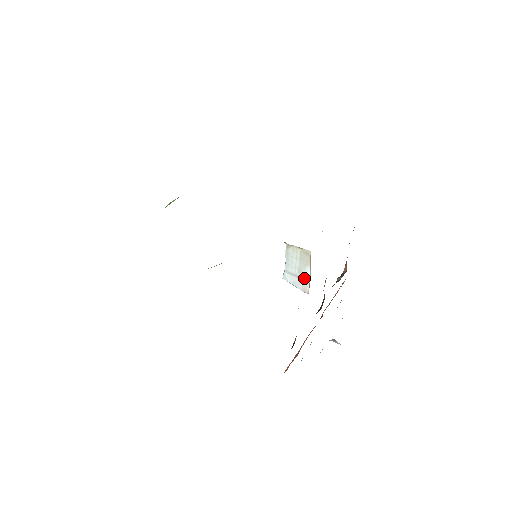
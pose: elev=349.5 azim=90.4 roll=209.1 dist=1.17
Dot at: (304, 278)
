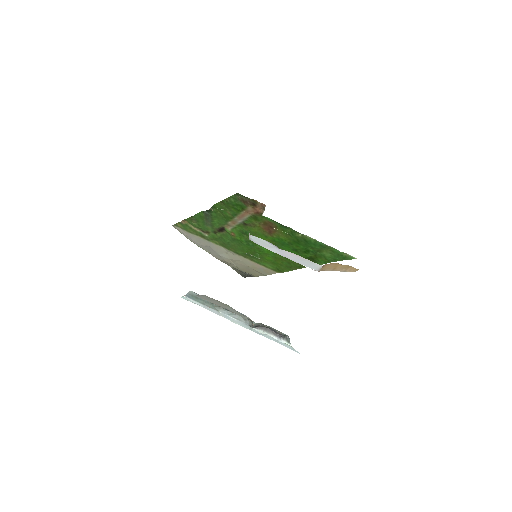
Dot at: occluded
